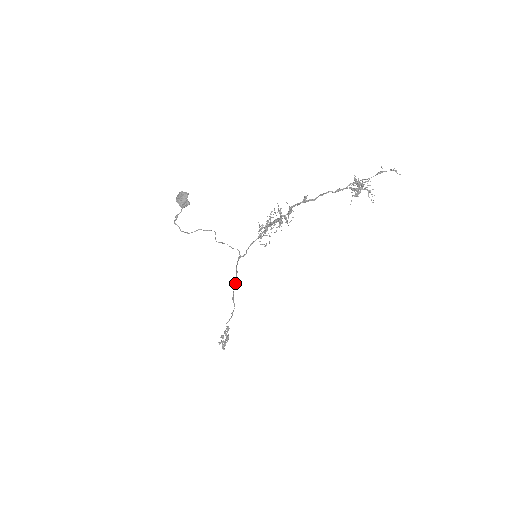
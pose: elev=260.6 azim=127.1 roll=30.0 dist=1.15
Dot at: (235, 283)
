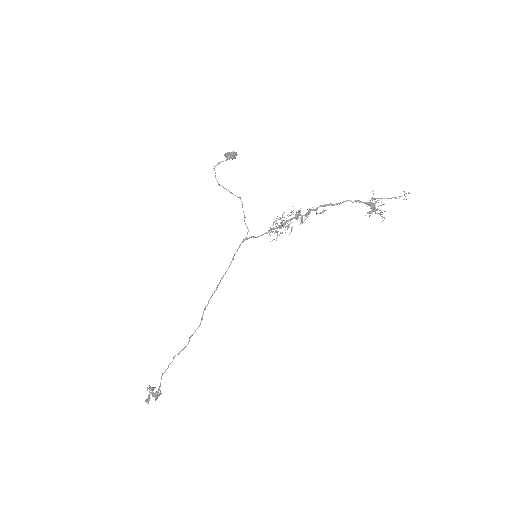
Dot at: (222, 277)
